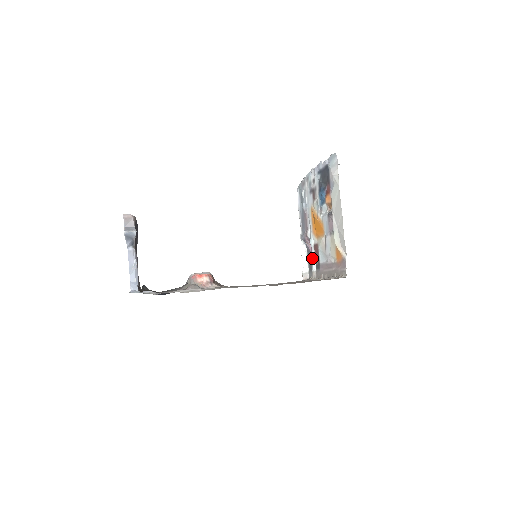
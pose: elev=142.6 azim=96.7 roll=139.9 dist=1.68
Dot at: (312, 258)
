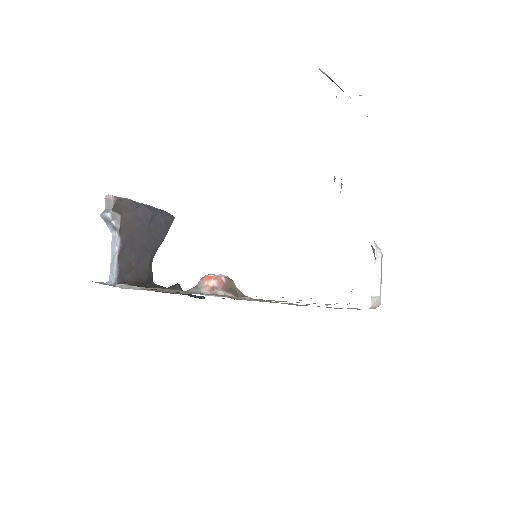
Dot at: occluded
